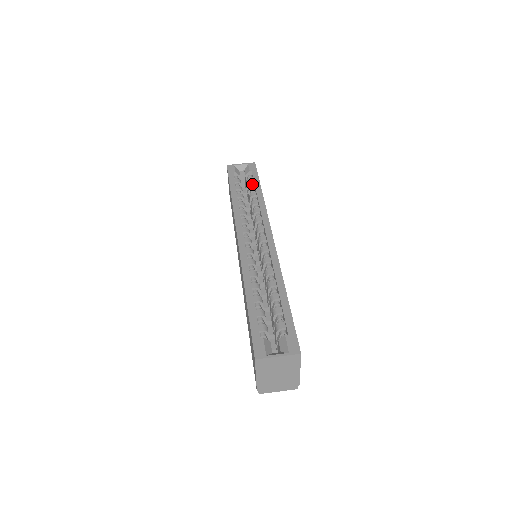
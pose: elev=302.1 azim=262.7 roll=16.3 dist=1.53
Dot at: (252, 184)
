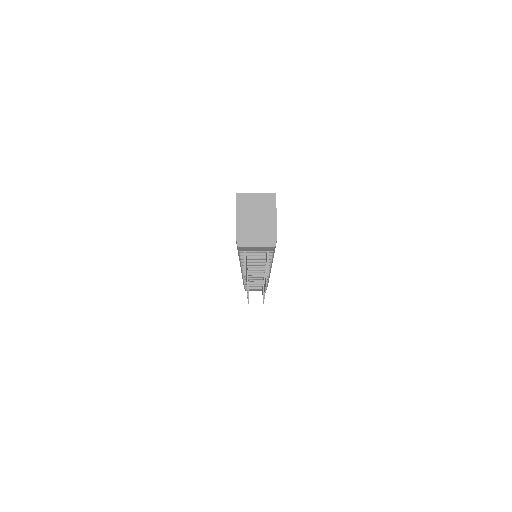
Dot at: occluded
